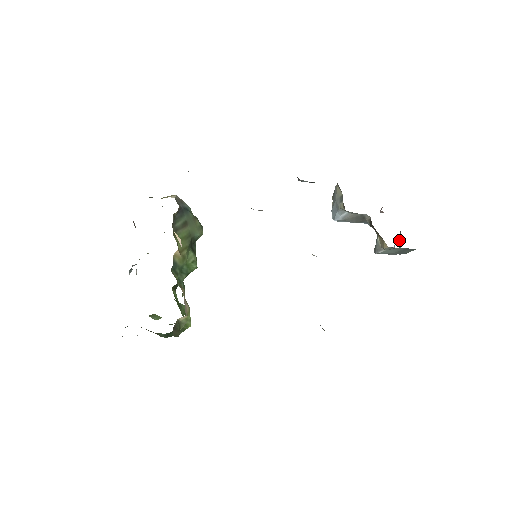
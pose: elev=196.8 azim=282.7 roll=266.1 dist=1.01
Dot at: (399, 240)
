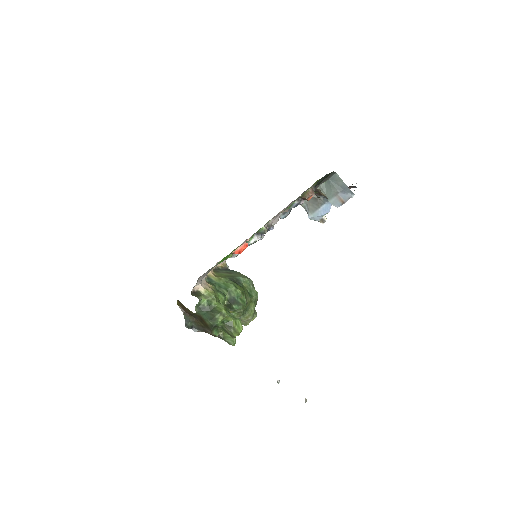
Dot at: occluded
